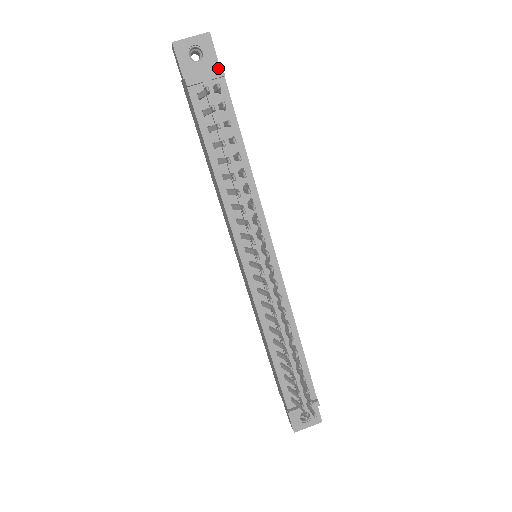
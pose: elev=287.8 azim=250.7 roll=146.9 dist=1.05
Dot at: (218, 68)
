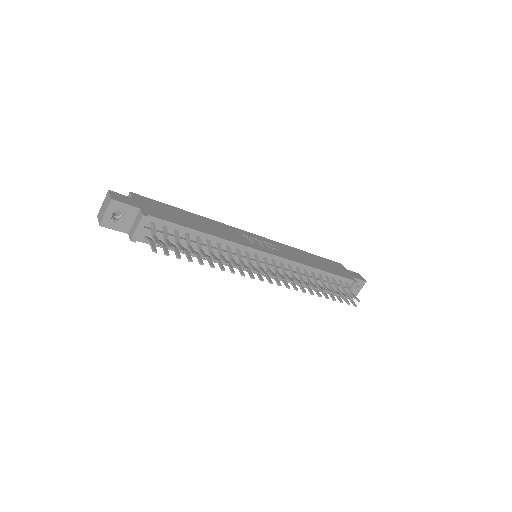
Dot at: (137, 209)
